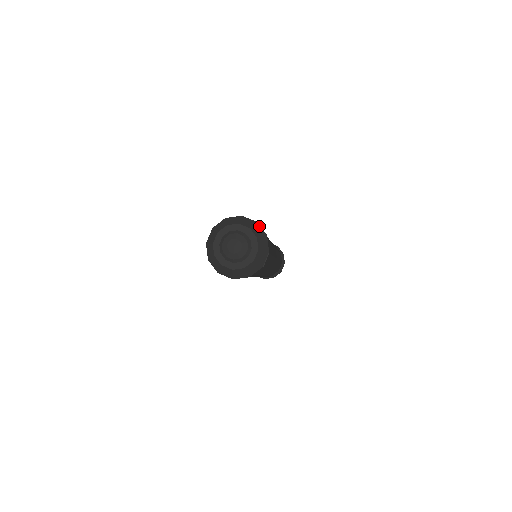
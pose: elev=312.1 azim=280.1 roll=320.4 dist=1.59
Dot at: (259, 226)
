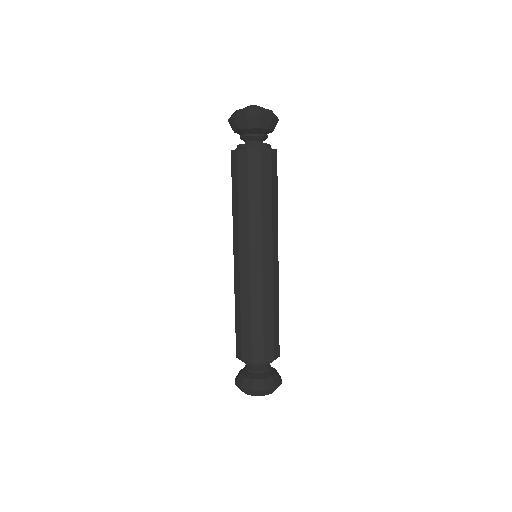
Dot at: occluded
